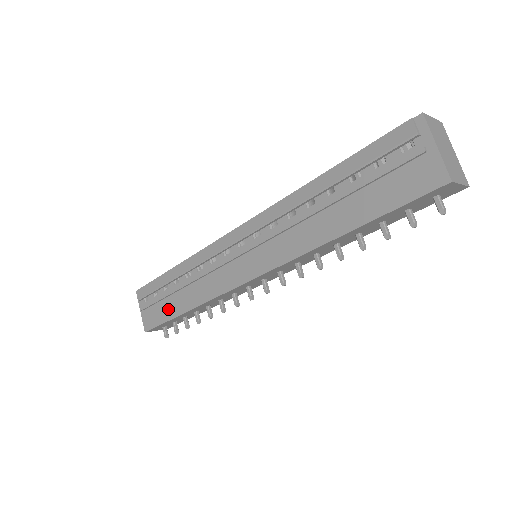
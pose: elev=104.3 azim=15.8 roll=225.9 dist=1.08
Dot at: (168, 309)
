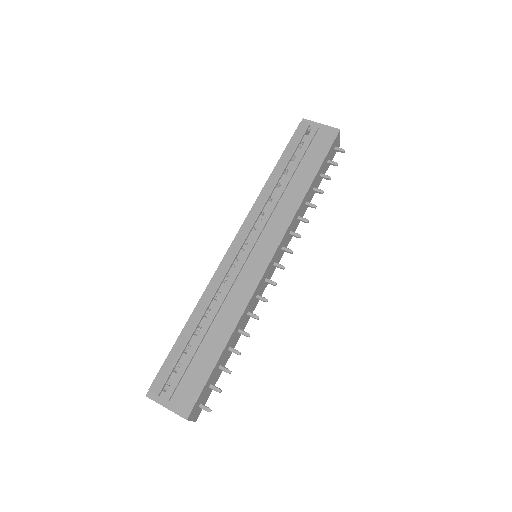
Dot at: (204, 362)
